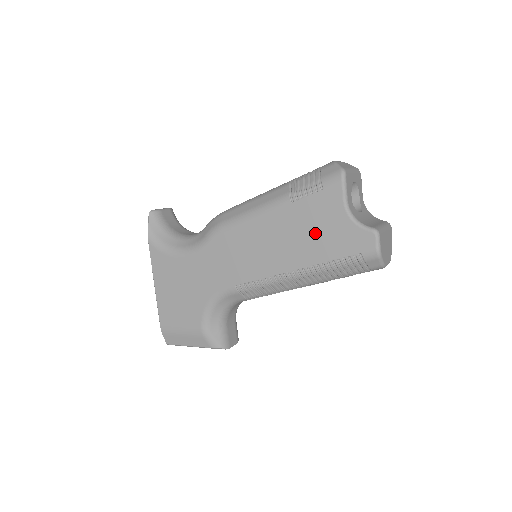
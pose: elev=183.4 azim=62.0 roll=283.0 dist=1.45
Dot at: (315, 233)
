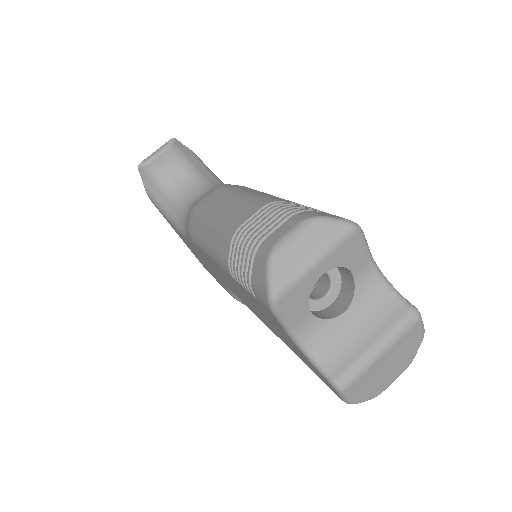
Dot at: (272, 325)
